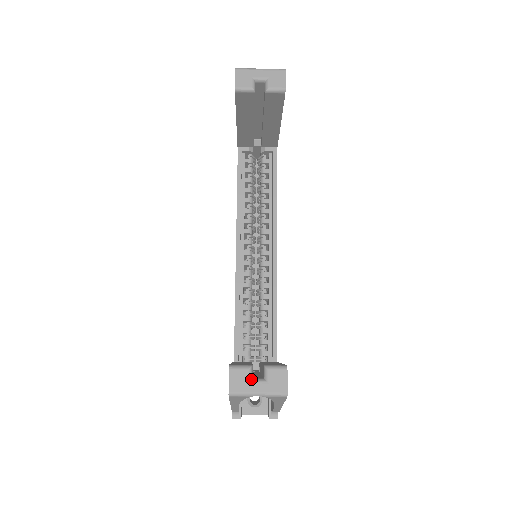
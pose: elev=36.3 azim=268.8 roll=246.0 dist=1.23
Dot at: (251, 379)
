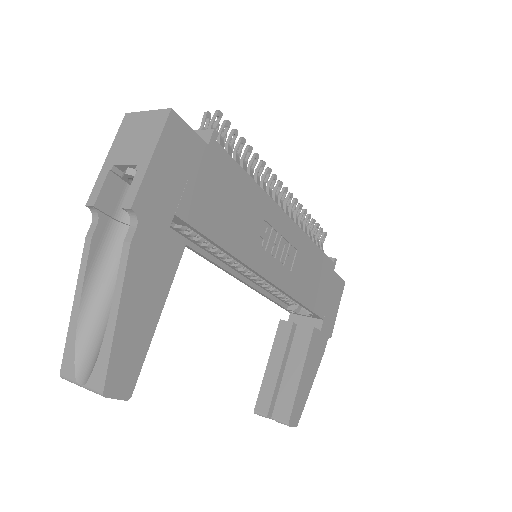
Dot at: (270, 418)
